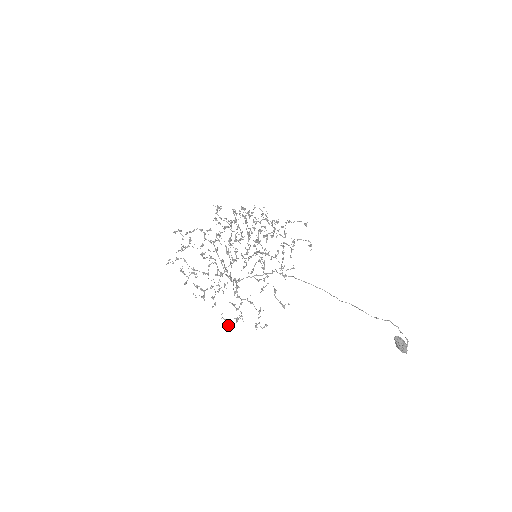
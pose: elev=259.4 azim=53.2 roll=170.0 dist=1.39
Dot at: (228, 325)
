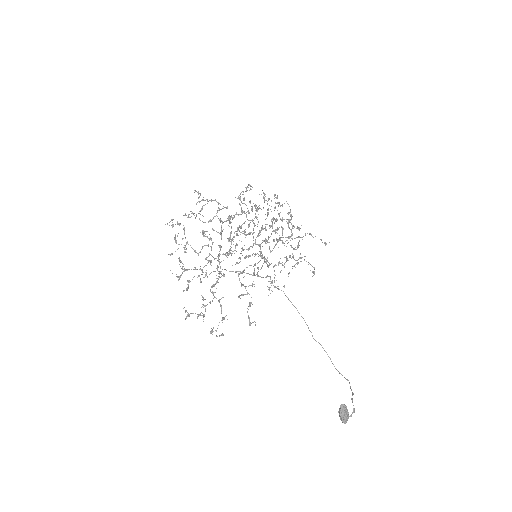
Dot at: (186, 317)
